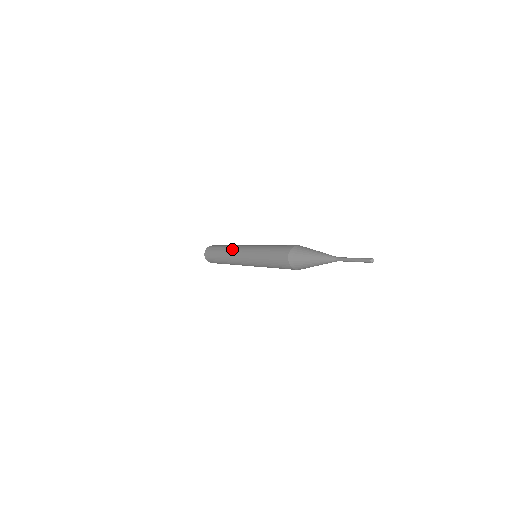
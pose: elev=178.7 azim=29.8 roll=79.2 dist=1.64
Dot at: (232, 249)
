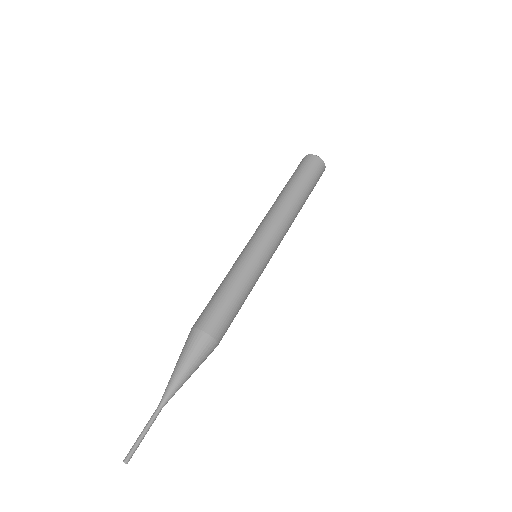
Dot at: (279, 214)
